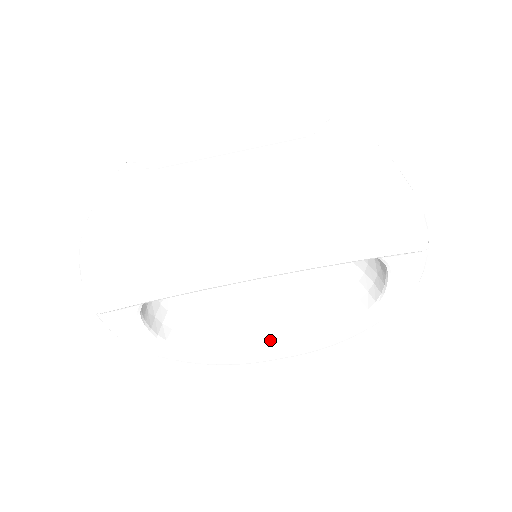
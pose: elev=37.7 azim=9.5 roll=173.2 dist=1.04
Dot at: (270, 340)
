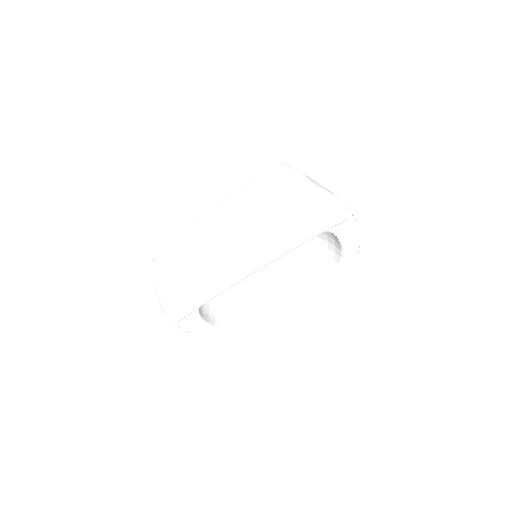
Dot at: (287, 306)
